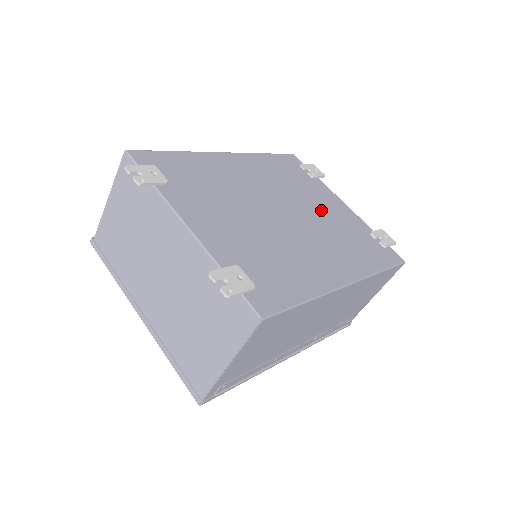
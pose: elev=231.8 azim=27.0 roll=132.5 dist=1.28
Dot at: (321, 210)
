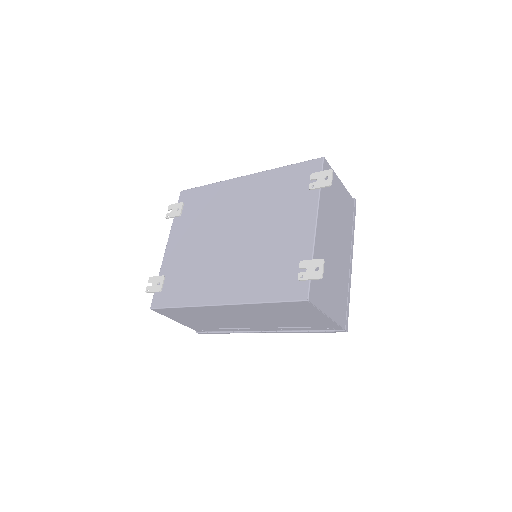
Dot at: (273, 233)
